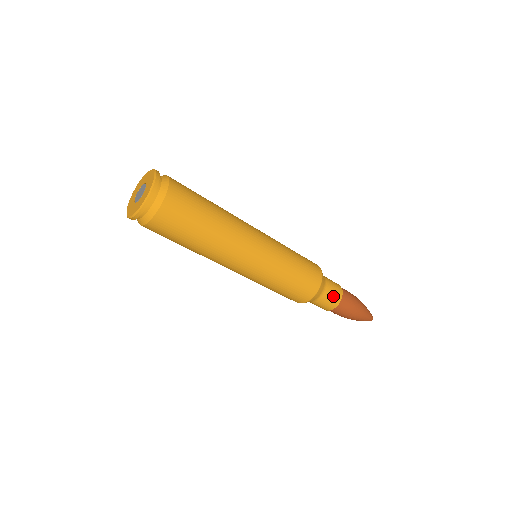
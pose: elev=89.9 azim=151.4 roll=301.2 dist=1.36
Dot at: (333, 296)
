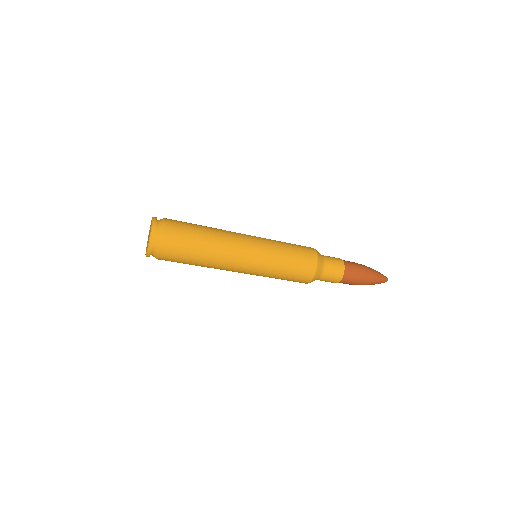
Dot at: (334, 273)
